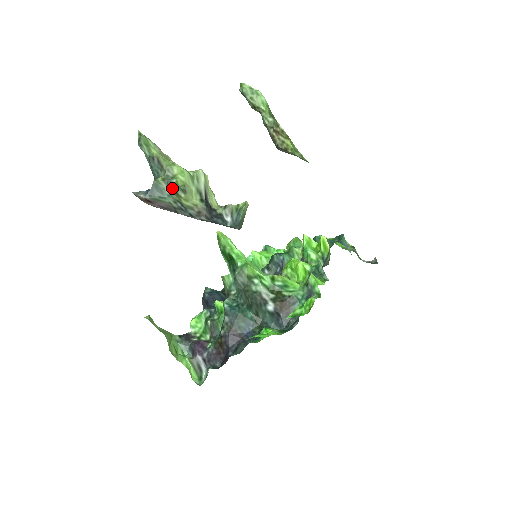
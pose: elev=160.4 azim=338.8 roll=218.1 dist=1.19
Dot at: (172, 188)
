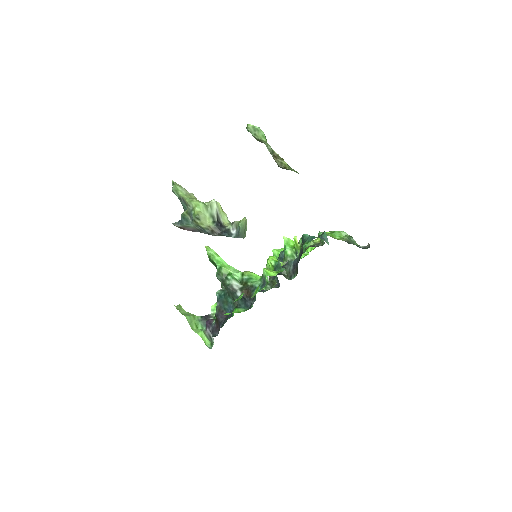
Dot at: (192, 217)
